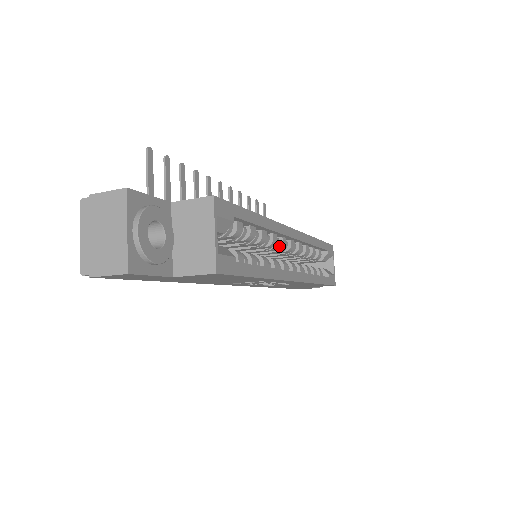
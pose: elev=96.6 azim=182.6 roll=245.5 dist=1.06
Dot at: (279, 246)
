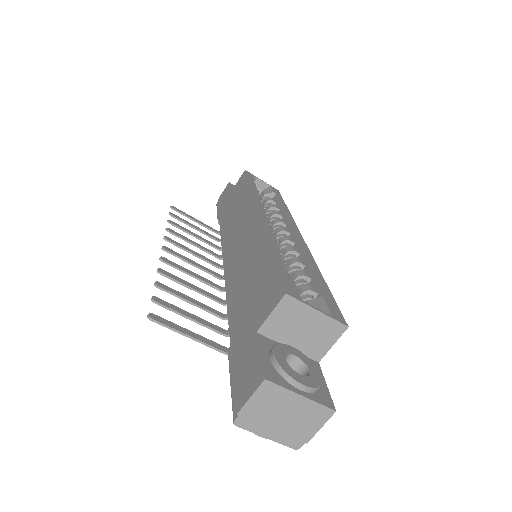
Dot at: occluded
